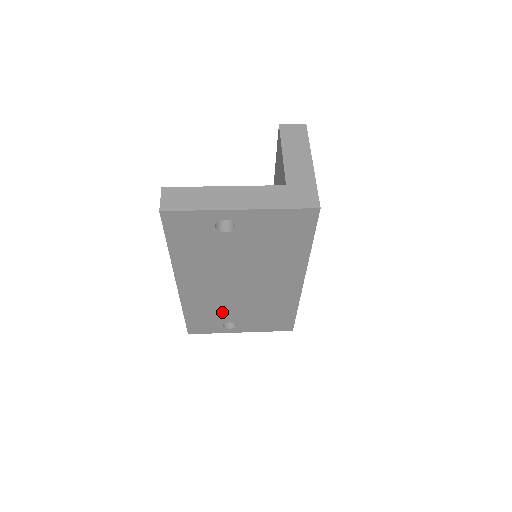
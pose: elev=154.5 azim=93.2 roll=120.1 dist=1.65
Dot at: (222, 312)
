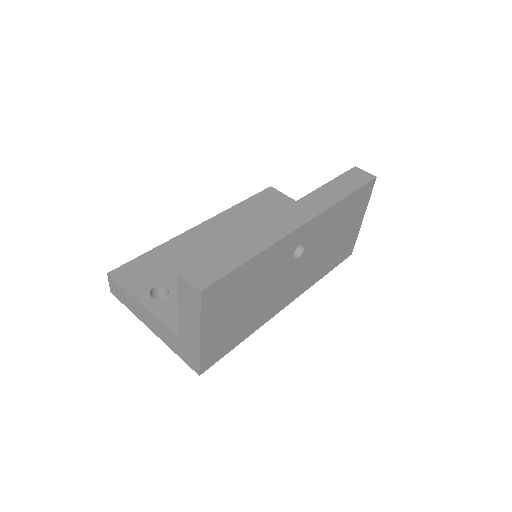
Dot at: occluded
